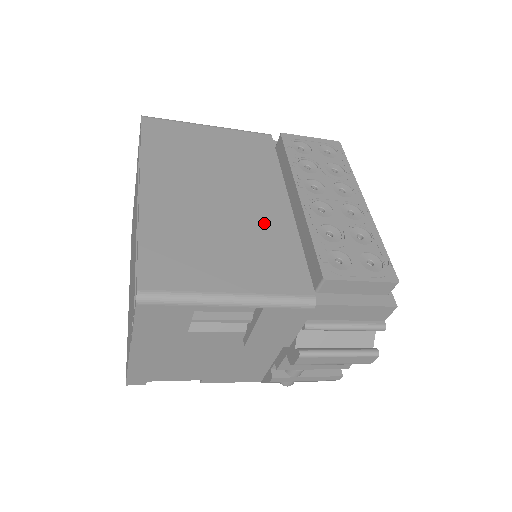
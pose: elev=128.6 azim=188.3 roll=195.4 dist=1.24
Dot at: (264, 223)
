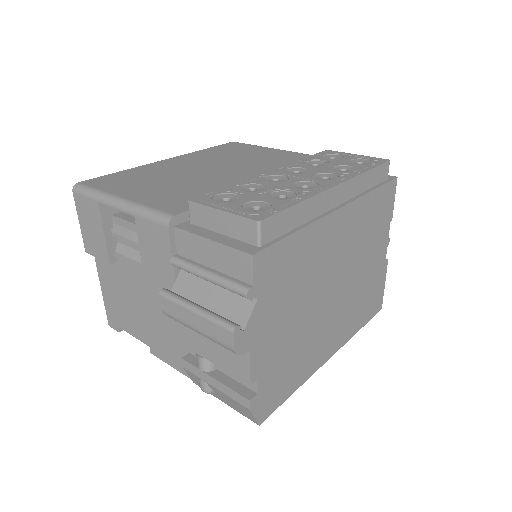
Dot at: (218, 183)
